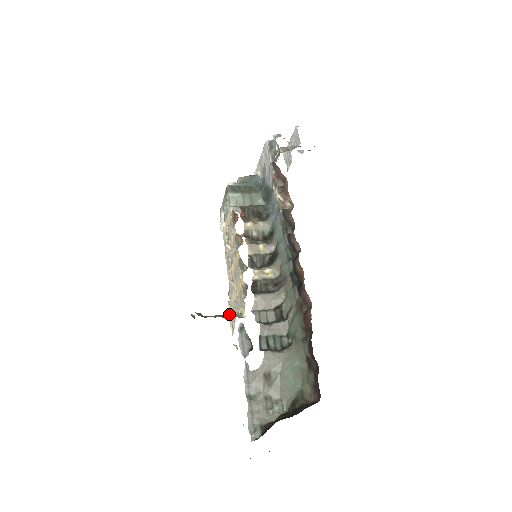
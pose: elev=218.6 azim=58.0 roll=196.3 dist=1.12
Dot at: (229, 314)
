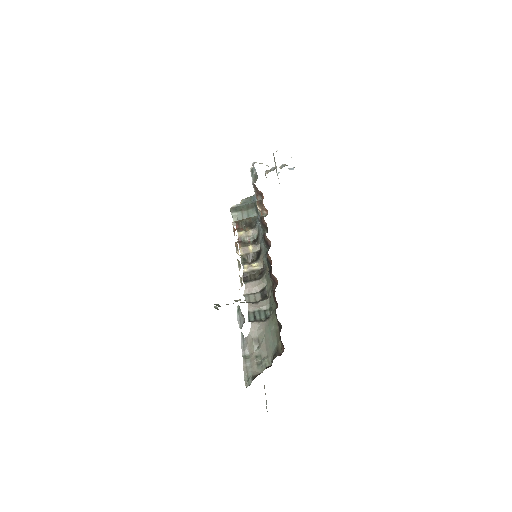
Dot at: occluded
